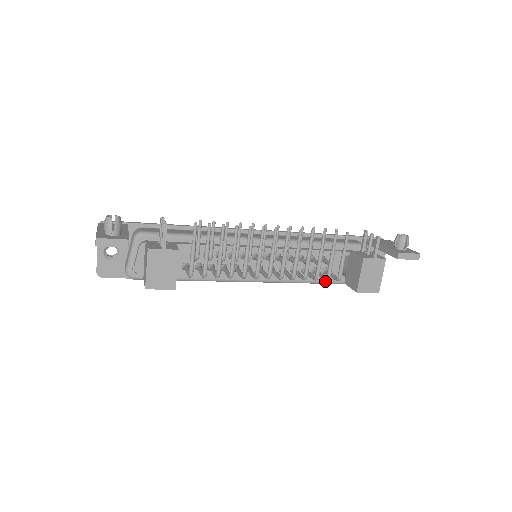
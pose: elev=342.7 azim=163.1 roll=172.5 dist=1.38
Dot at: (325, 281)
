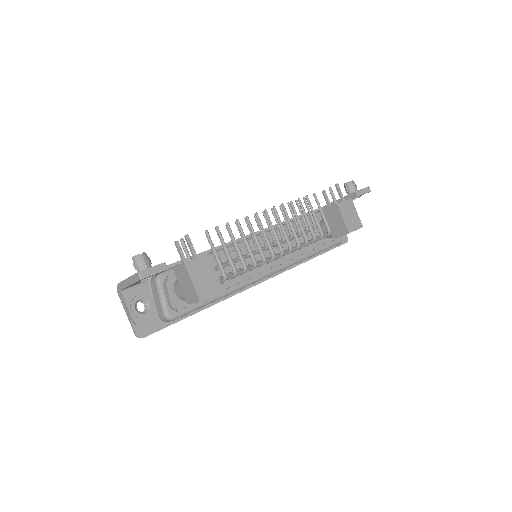
Dot at: (317, 250)
